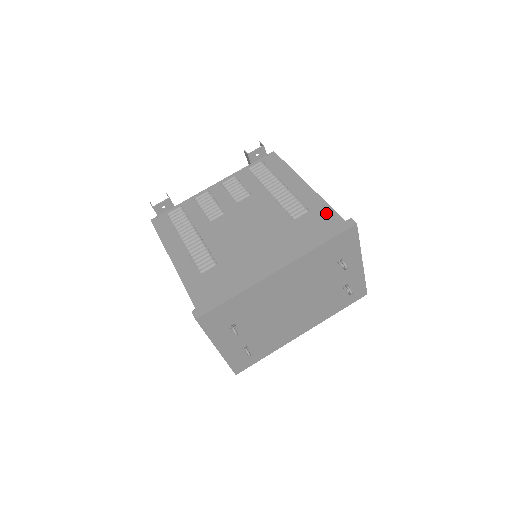
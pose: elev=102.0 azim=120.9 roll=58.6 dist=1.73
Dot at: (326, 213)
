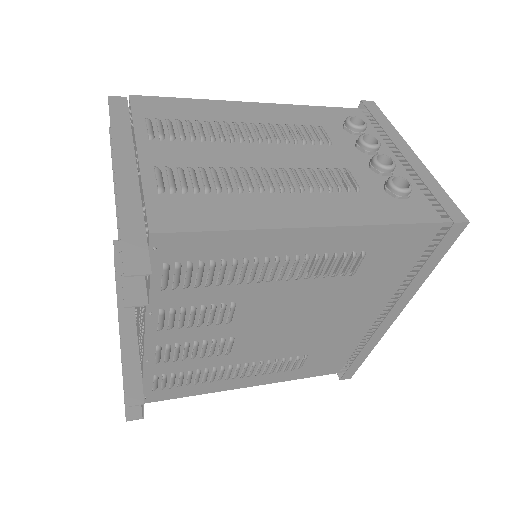
Dot at: (399, 236)
